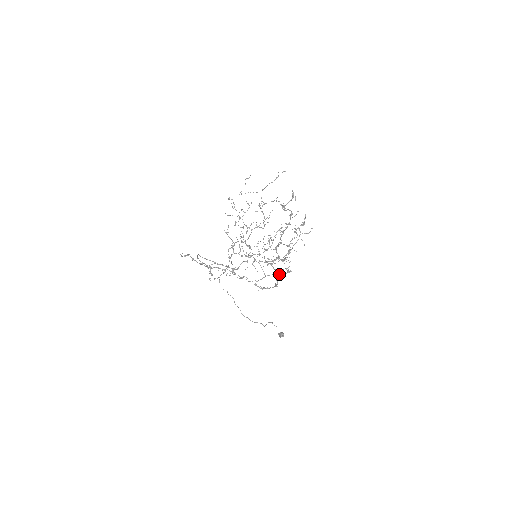
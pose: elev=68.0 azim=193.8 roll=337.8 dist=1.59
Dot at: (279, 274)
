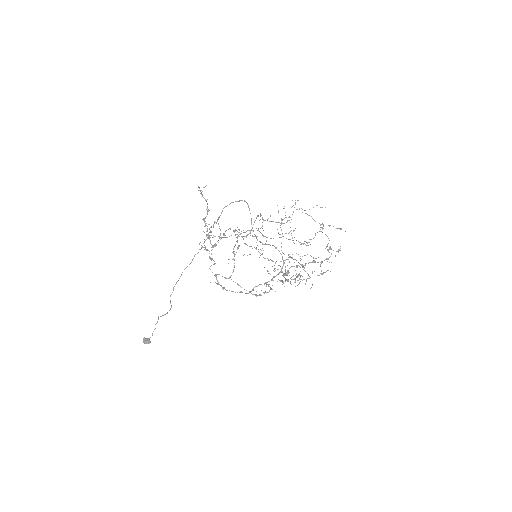
Dot at: occluded
